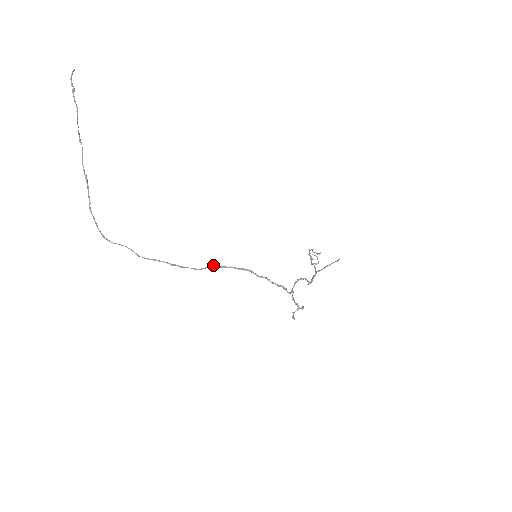
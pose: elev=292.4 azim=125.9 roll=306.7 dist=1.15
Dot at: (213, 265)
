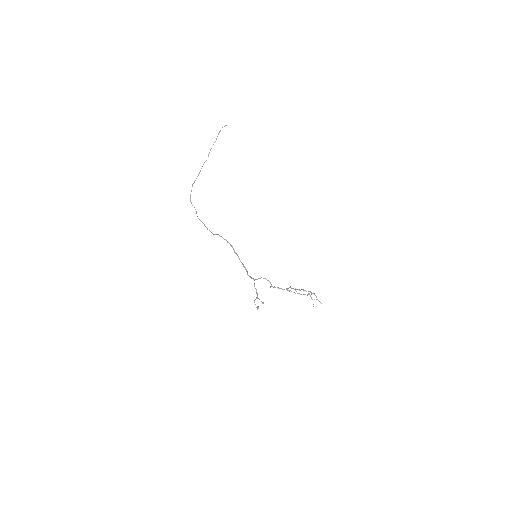
Dot at: (218, 234)
